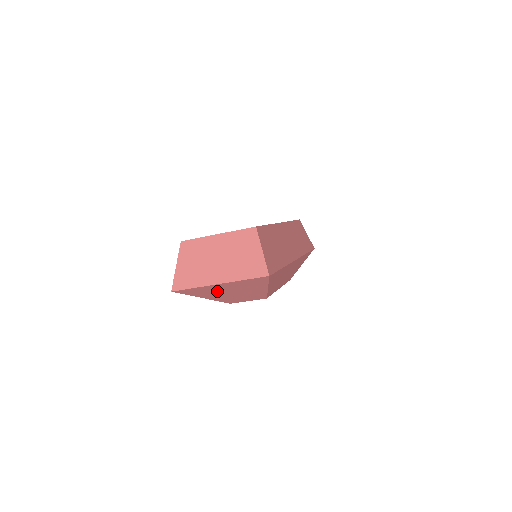
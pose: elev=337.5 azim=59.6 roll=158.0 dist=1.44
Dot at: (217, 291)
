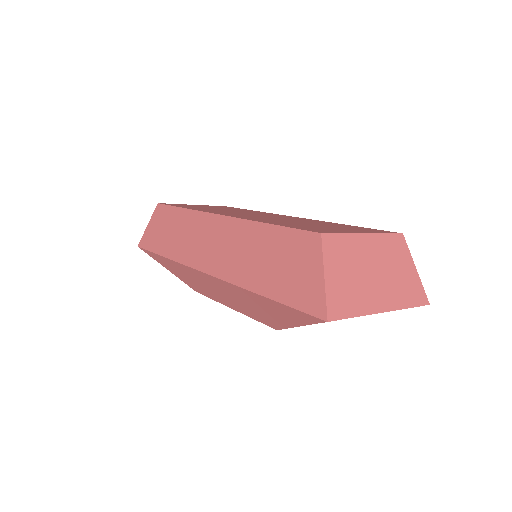
Dot at: occluded
